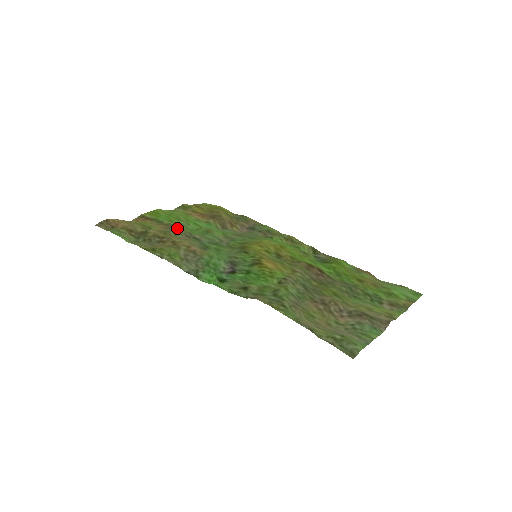
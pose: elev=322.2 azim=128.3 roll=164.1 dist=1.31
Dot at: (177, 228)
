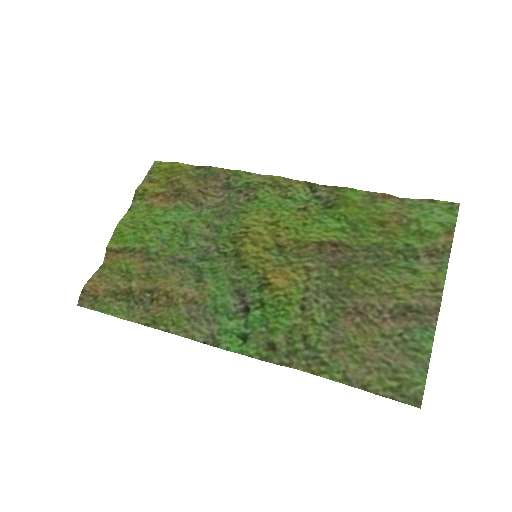
Dot at: (154, 254)
